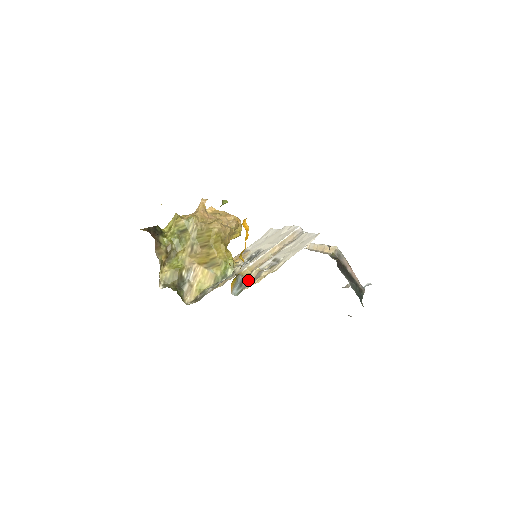
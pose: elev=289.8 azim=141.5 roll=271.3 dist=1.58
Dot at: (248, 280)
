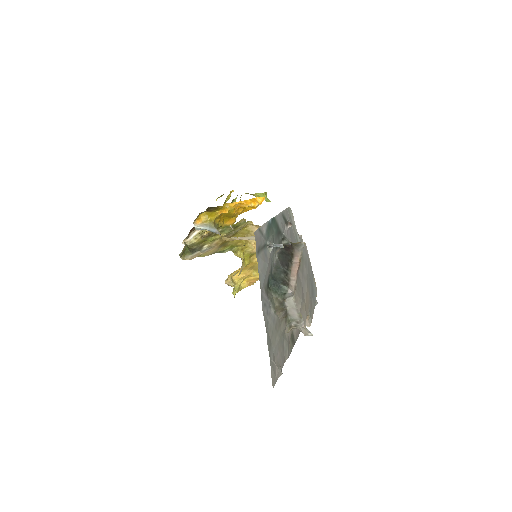
Dot at: occluded
